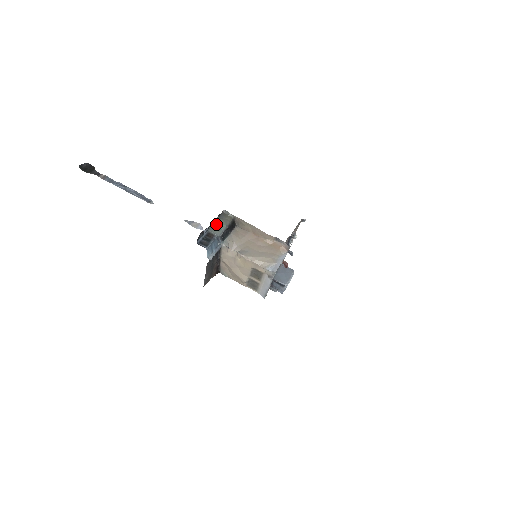
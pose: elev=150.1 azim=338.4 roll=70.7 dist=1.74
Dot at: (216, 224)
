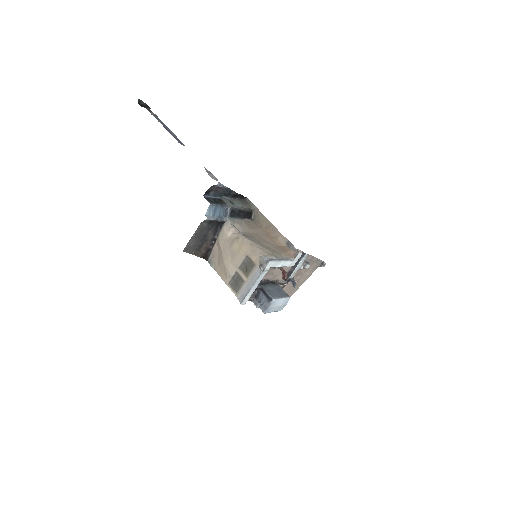
Dot at: (233, 200)
